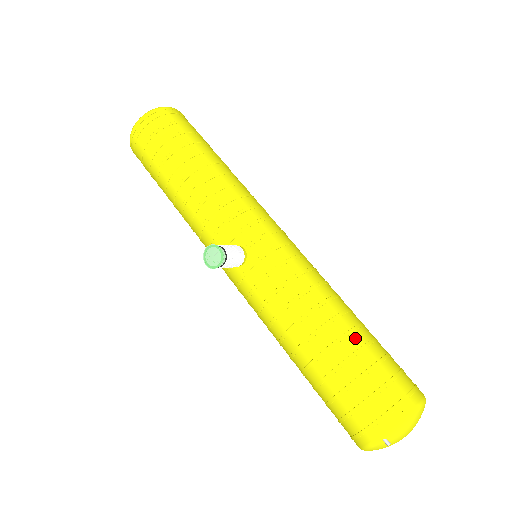
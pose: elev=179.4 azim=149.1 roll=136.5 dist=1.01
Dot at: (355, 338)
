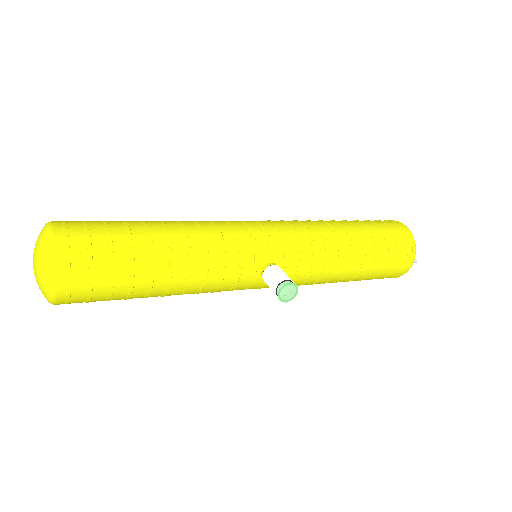
Dot at: (365, 235)
